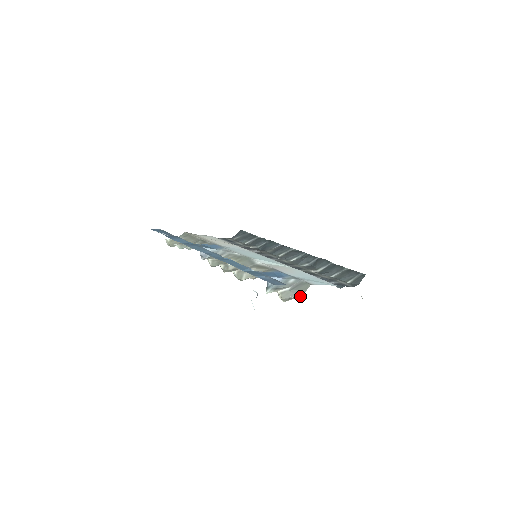
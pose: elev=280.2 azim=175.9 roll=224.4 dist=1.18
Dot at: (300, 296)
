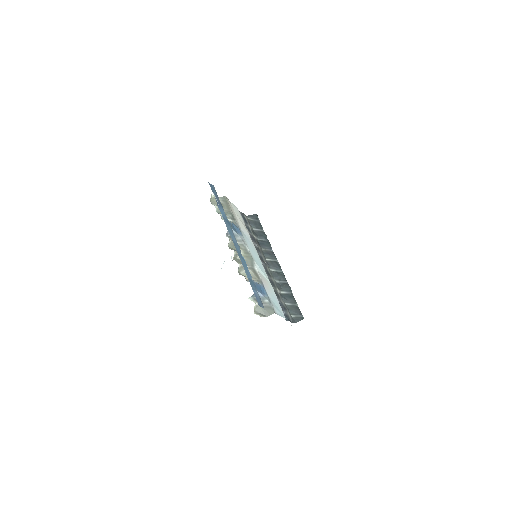
Dot at: occluded
